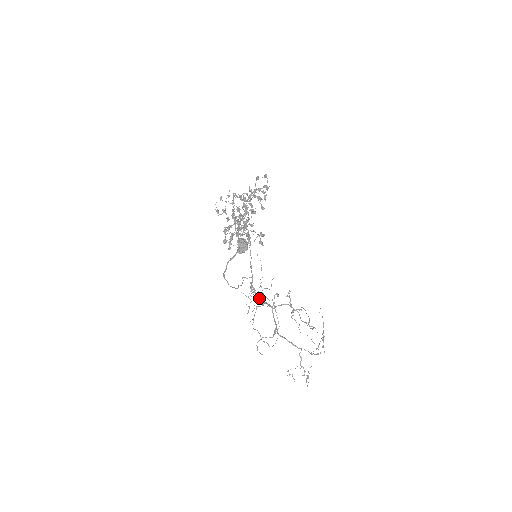
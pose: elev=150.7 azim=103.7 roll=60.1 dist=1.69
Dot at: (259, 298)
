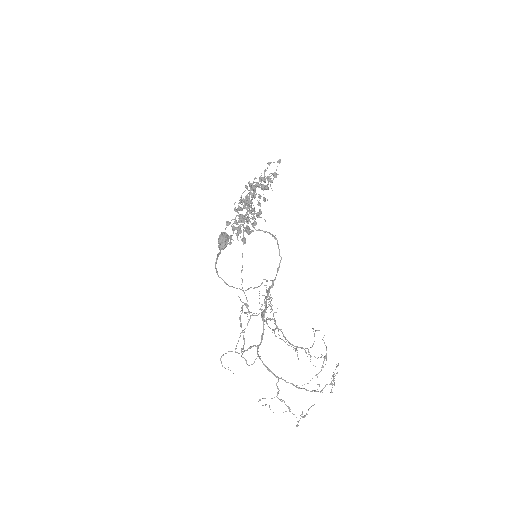
Dot at: (265, 306)
